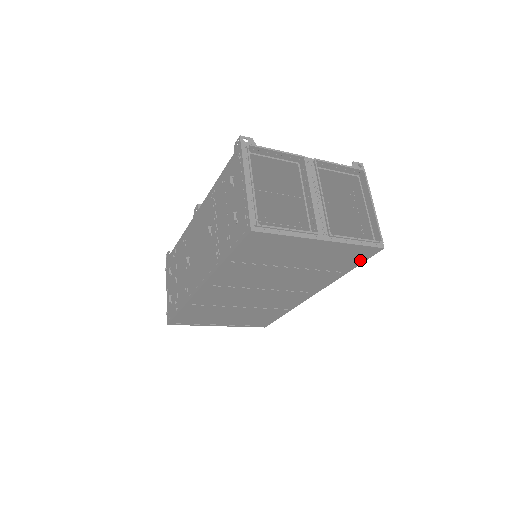
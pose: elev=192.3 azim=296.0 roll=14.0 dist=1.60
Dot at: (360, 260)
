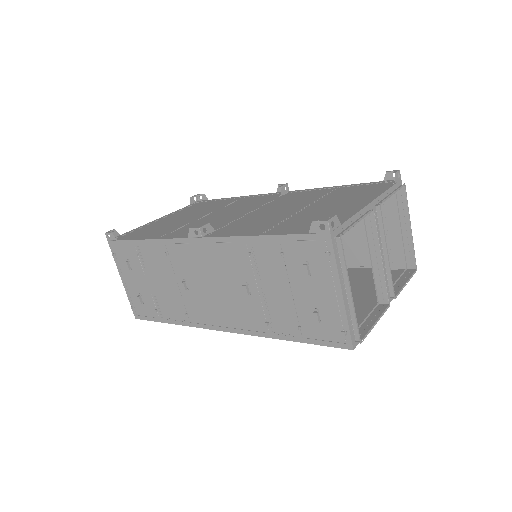
Dot at: occluded
